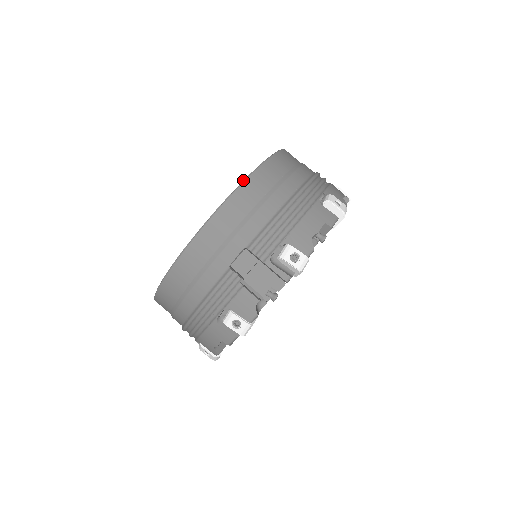
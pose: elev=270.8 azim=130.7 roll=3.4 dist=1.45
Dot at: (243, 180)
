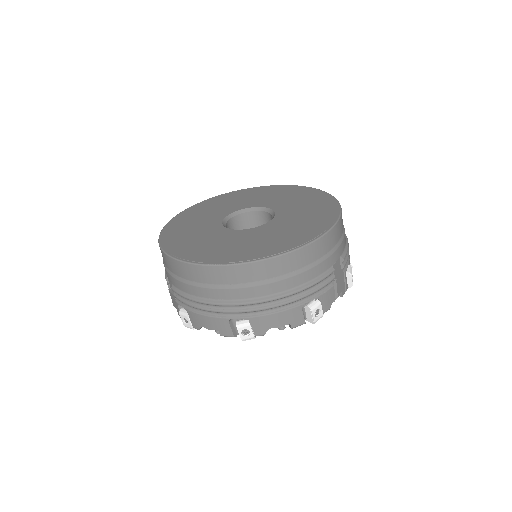
Dot at: (191, 260)
